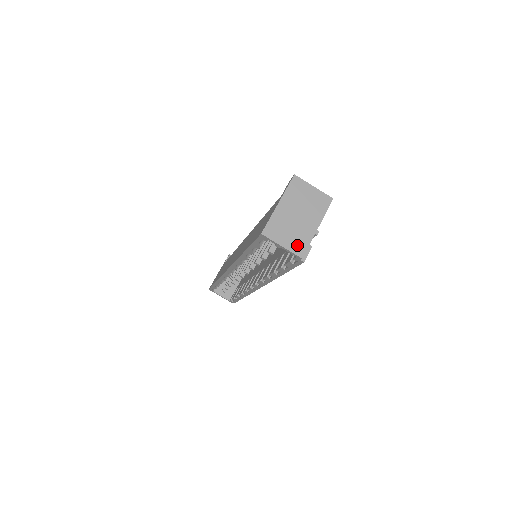
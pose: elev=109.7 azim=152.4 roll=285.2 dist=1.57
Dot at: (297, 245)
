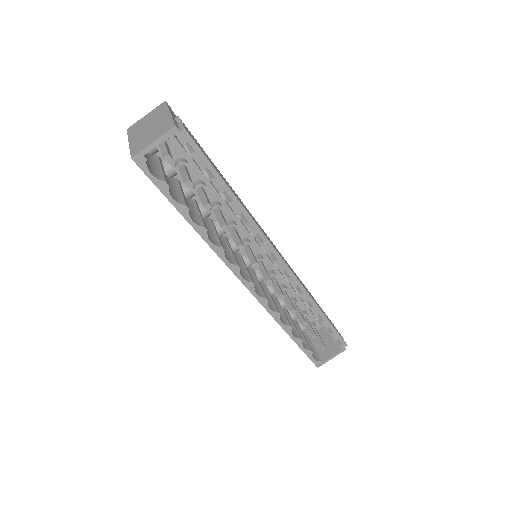
Dot at: (164, 130)
